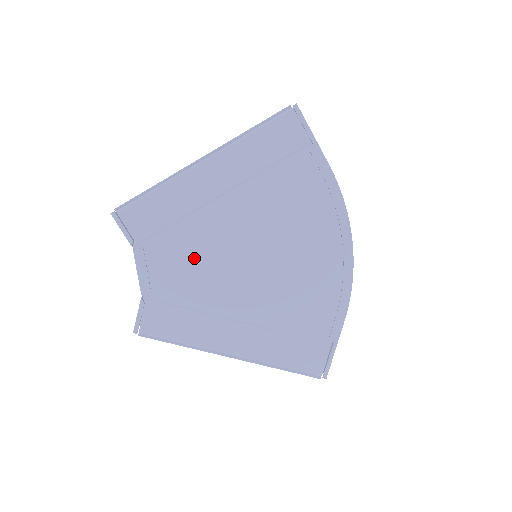
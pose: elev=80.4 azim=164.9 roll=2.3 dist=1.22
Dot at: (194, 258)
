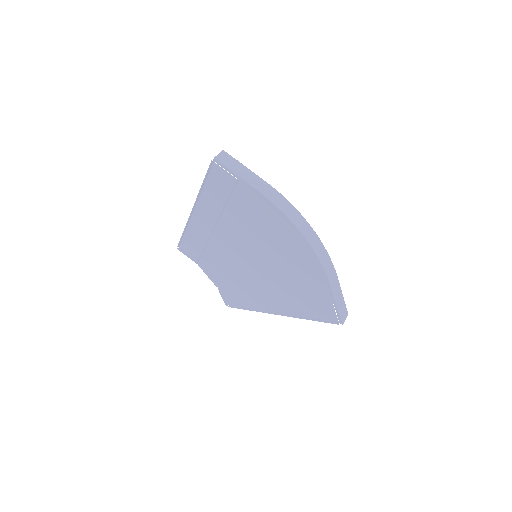
Dot at: (226, 264)
